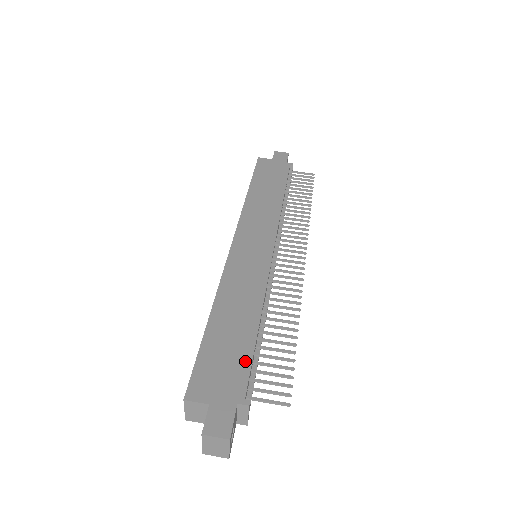
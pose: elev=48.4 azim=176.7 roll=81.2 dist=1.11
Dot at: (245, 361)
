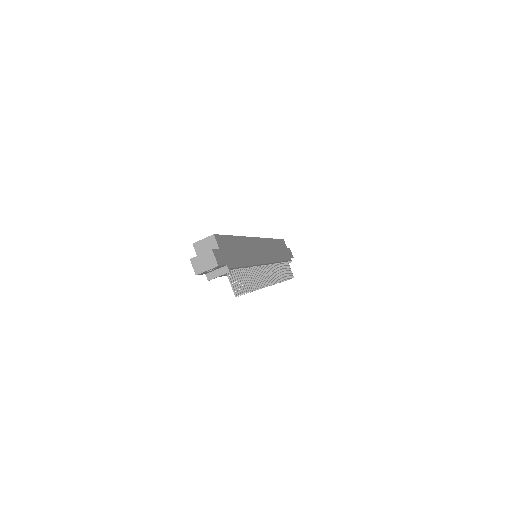
Dot at: (237, 263)
